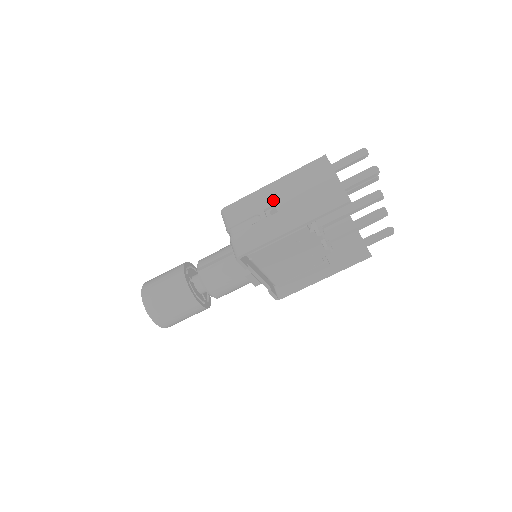
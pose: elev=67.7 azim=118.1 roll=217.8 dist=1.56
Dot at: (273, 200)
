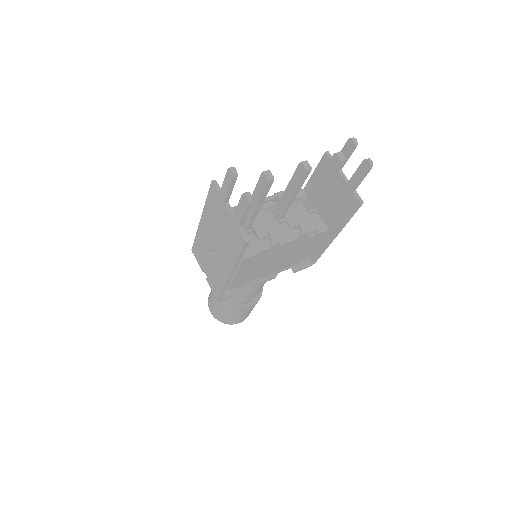
Dot at: (208, 242)
